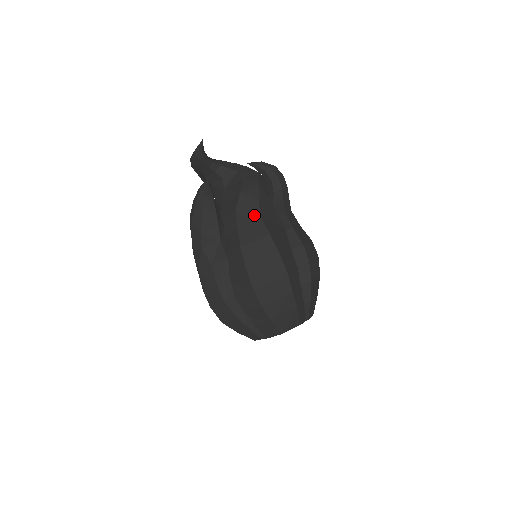
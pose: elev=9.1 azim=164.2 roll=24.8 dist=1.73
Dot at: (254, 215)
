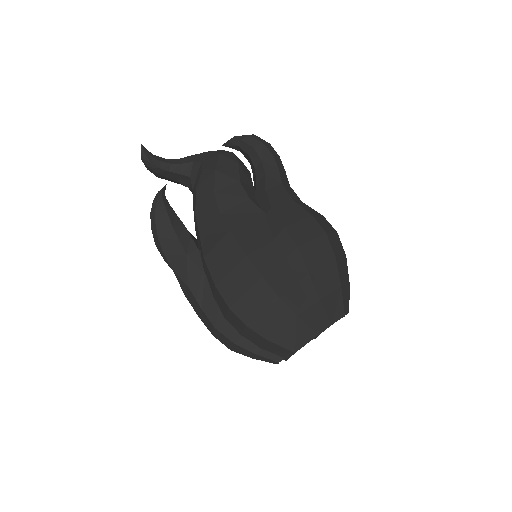
Dot at: (212, 212)
